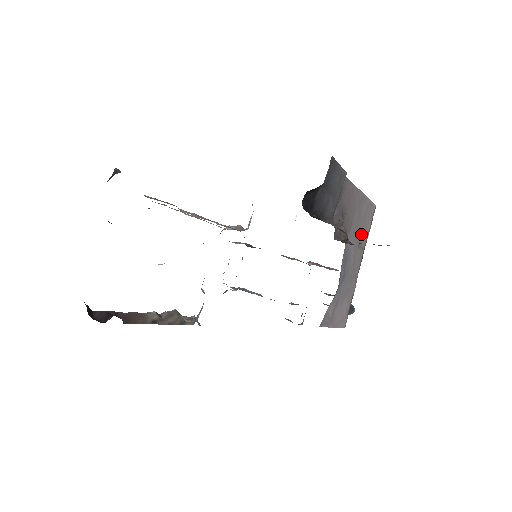
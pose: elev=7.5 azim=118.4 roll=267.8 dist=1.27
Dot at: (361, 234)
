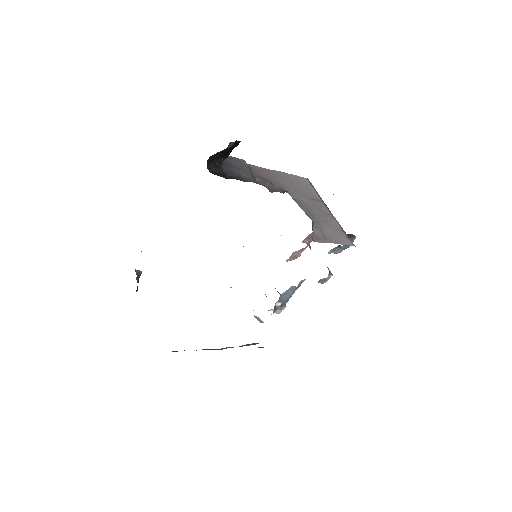
Dot at: (307, 193)
